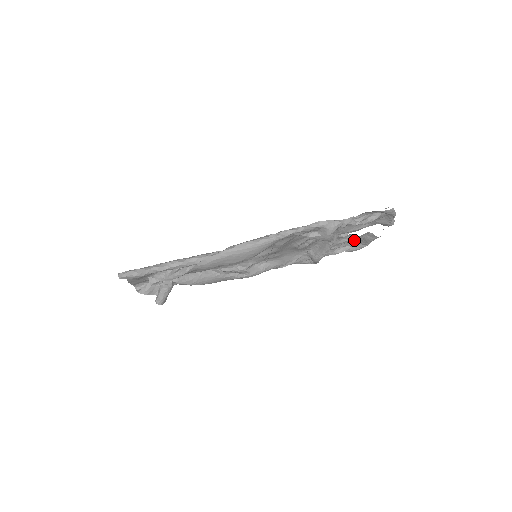
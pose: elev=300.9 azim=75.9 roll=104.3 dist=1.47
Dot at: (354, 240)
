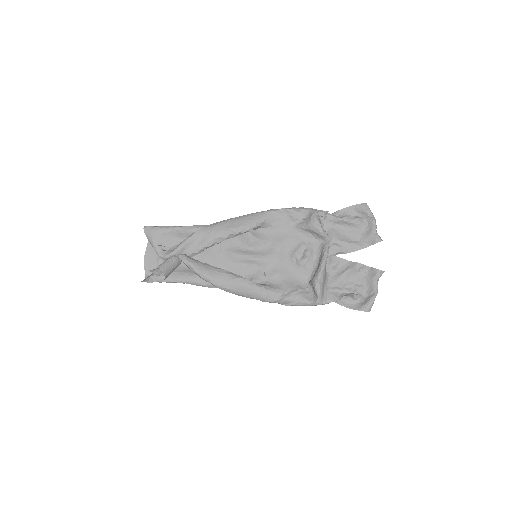
Dot at: (359, 285)
